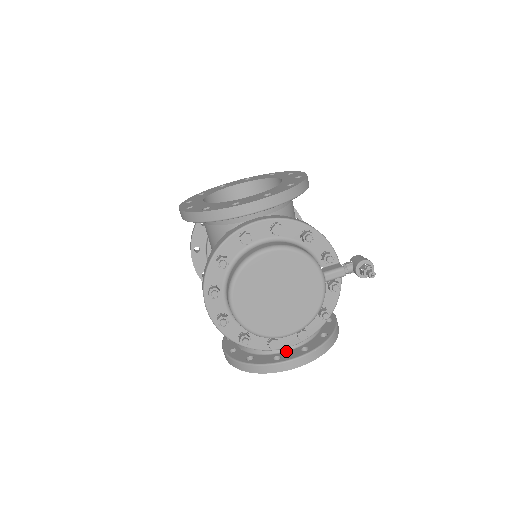
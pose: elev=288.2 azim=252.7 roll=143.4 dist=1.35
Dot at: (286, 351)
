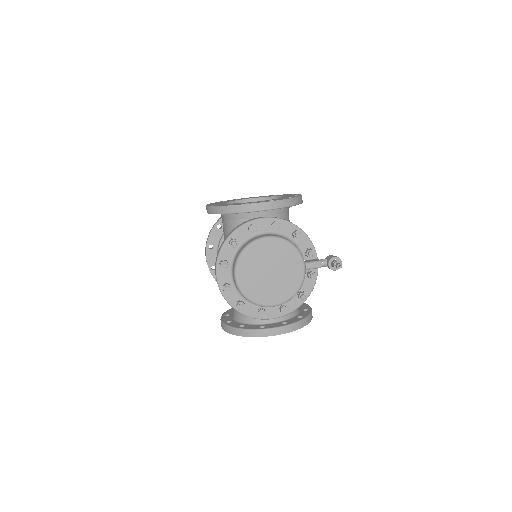
Dot at: (270, 323)
